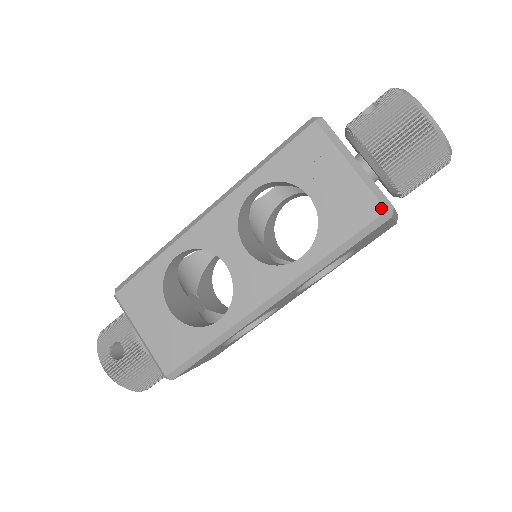
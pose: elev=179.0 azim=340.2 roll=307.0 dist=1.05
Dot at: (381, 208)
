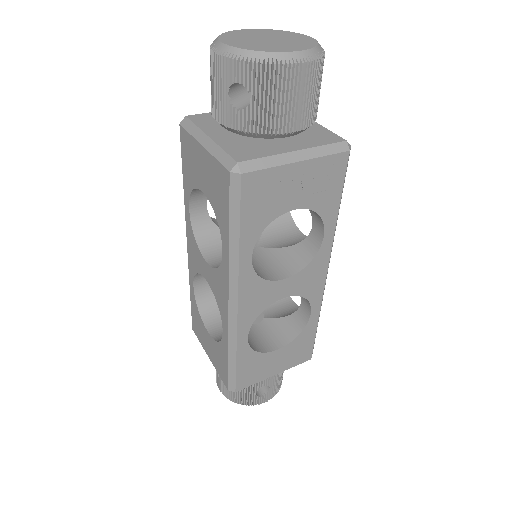
Dot at: (345, 155)
